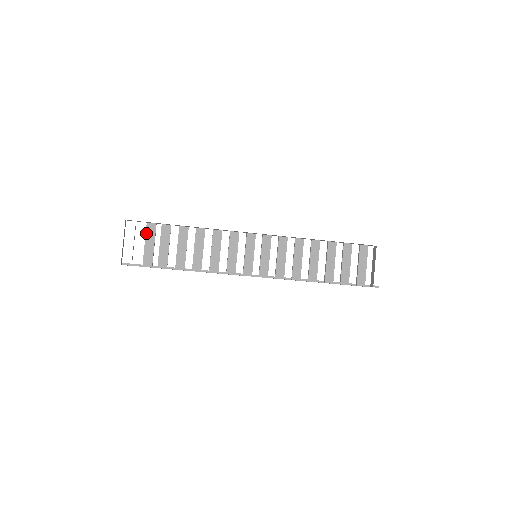
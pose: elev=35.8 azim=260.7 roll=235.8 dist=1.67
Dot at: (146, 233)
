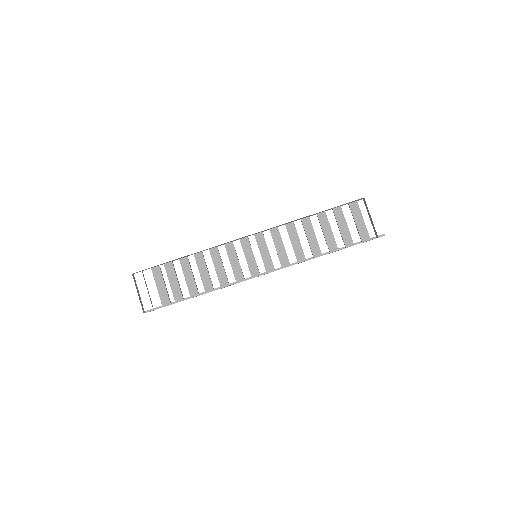
Dot at: (154, 277)
